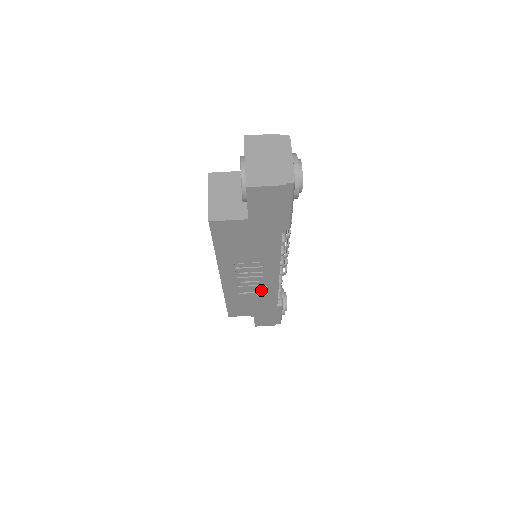
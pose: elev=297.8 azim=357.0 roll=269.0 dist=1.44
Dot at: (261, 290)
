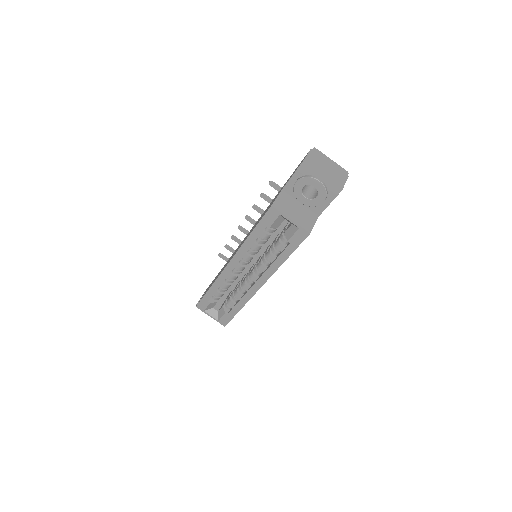
Dot at: occluded
